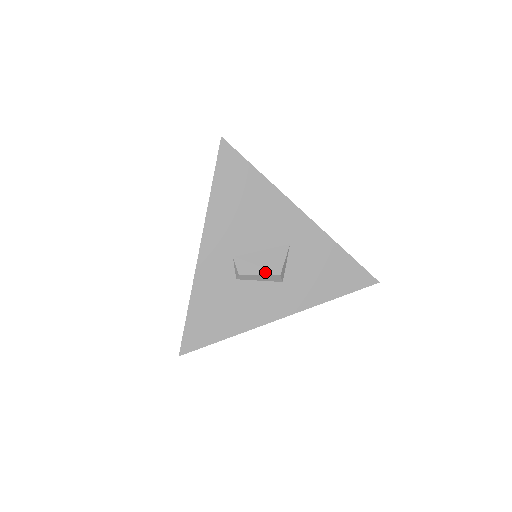
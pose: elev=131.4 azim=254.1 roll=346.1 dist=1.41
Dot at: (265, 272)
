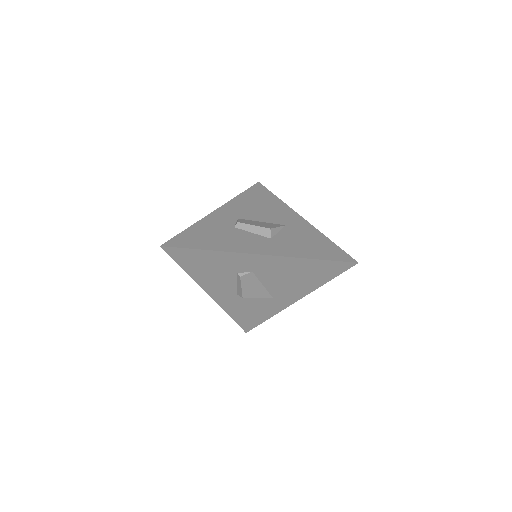
Dot at: (259, 226)
